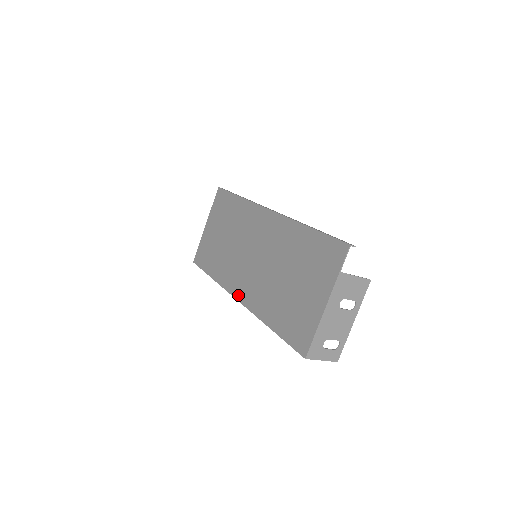
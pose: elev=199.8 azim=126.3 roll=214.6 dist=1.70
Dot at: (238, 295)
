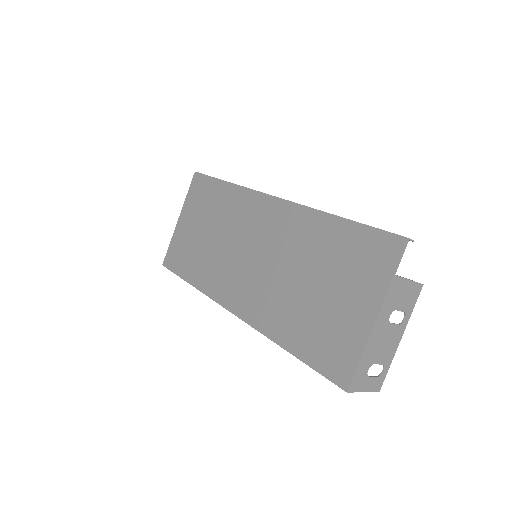
Dot at: (233, 306)
